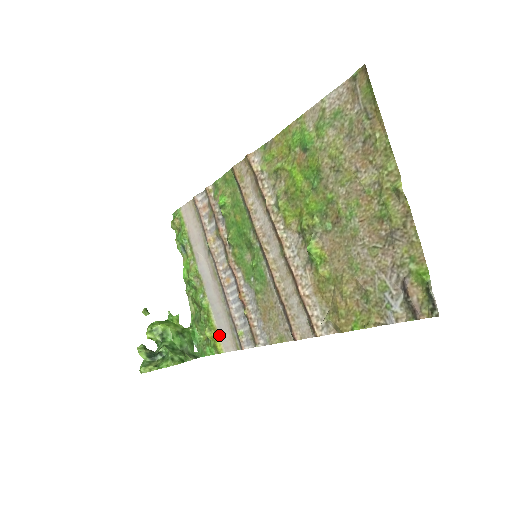
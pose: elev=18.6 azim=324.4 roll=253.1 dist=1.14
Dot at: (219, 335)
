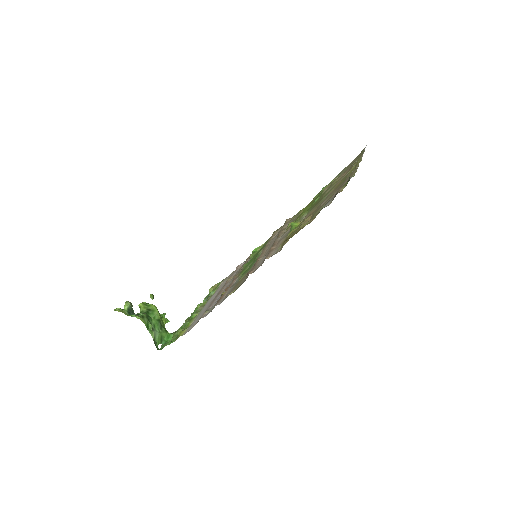
Dot at: (189, 327)
